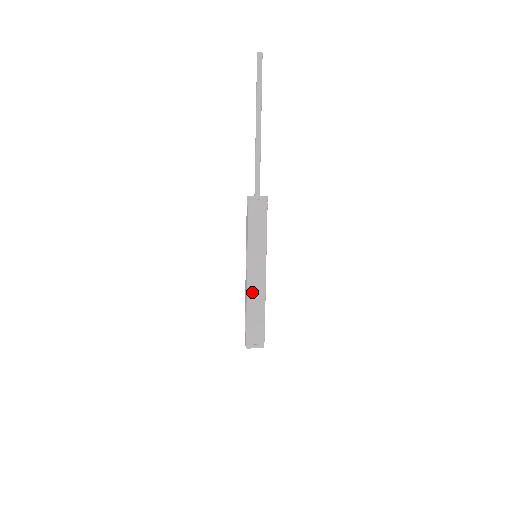
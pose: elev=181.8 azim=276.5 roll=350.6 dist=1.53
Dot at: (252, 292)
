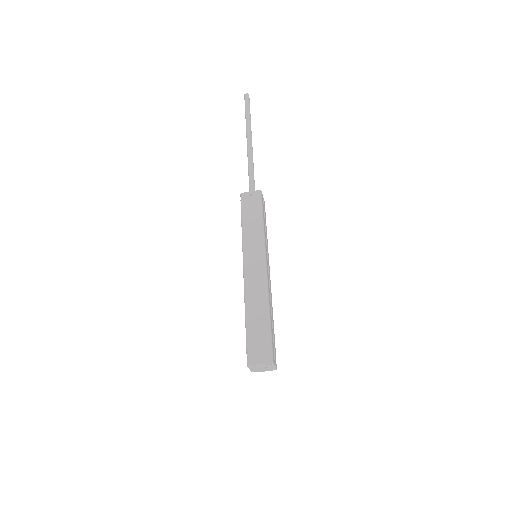
Dot at: (250, 290)
